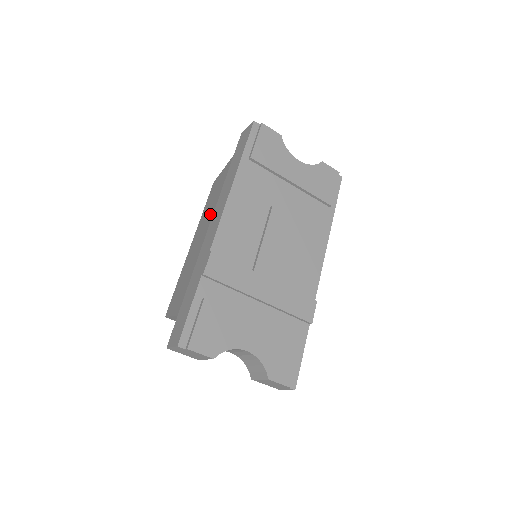
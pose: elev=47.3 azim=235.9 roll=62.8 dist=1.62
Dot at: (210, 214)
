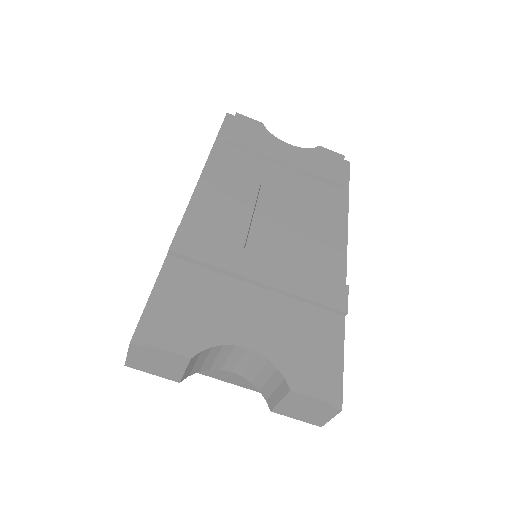
Dot at: occluded
